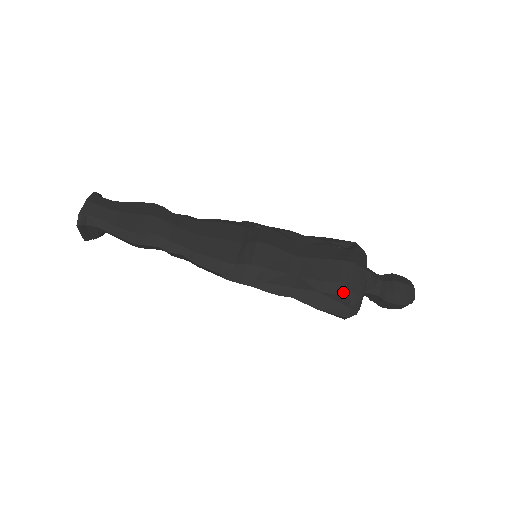
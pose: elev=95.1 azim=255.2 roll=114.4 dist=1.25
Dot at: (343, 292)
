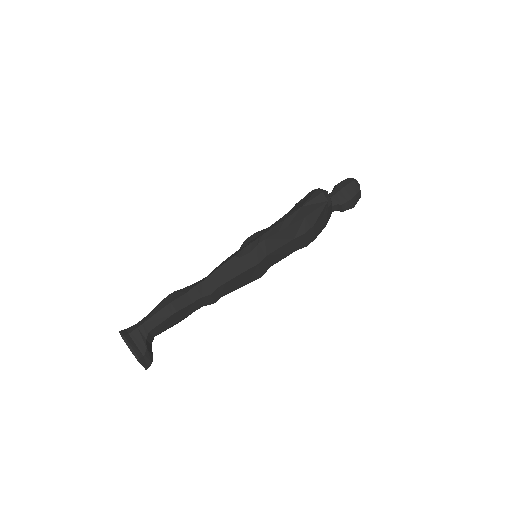
Dot at: occluded
